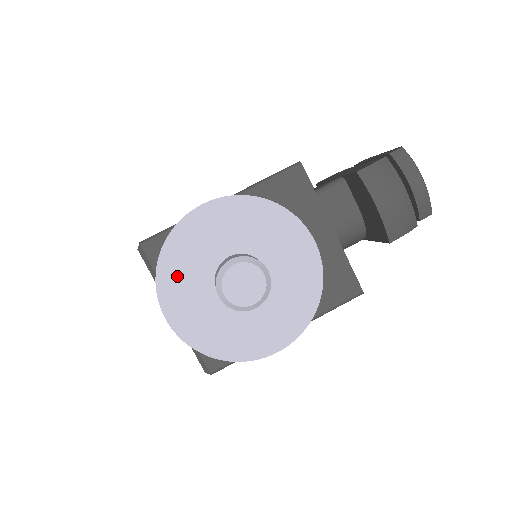
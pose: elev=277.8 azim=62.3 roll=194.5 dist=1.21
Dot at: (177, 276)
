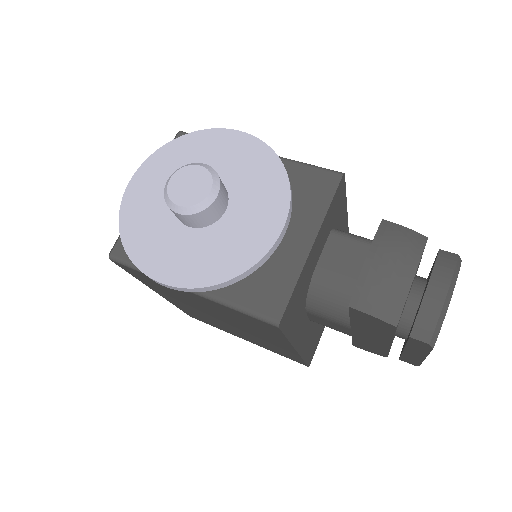
Dot at: (170, 160)
